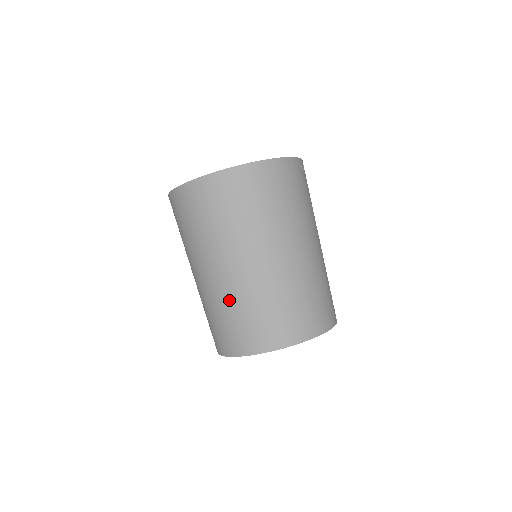
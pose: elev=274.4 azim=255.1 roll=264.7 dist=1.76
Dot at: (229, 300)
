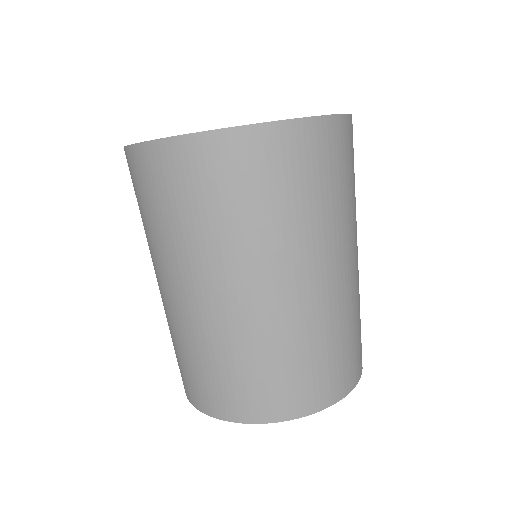
Dot at: (234, 342)
